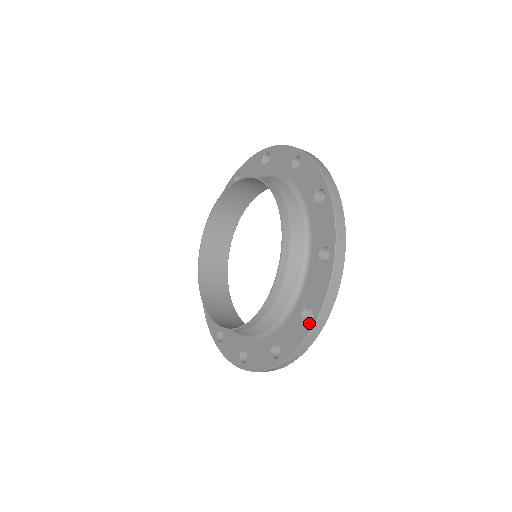
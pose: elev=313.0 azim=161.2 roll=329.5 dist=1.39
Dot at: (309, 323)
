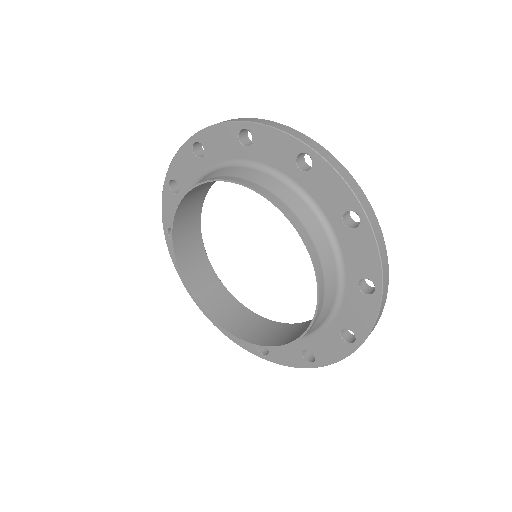
Dot at: (361, 222)
